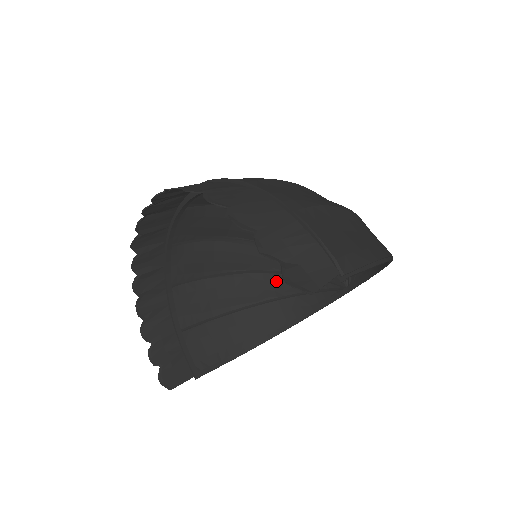
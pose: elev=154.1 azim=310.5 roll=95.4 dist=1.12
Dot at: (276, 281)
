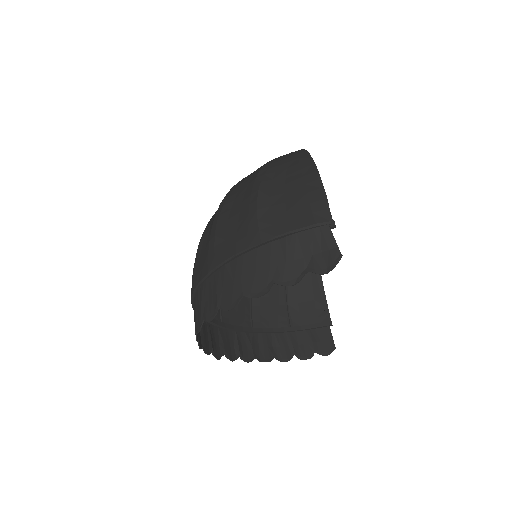
Dot at: occluded
